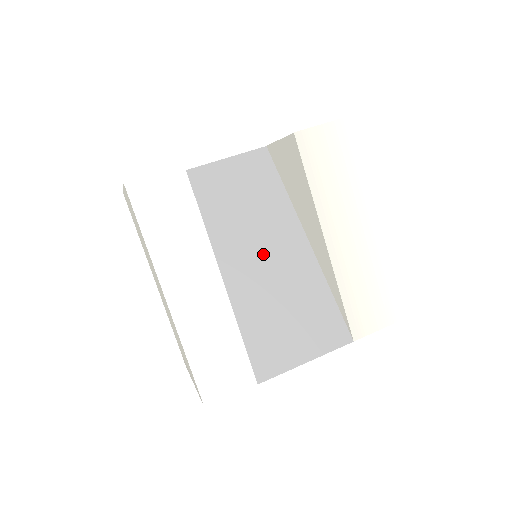
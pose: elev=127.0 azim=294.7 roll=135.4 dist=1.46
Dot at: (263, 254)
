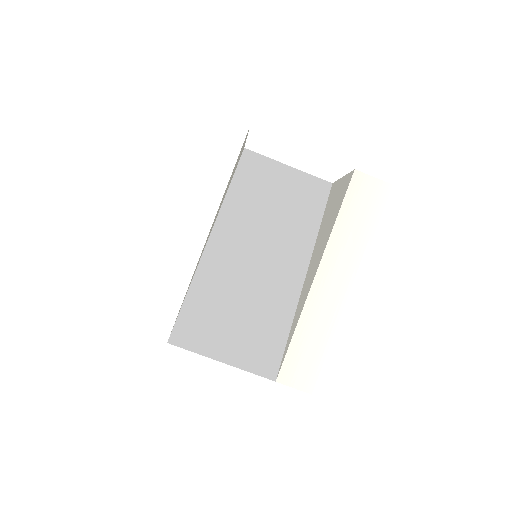
Dot at: (261, 253)
